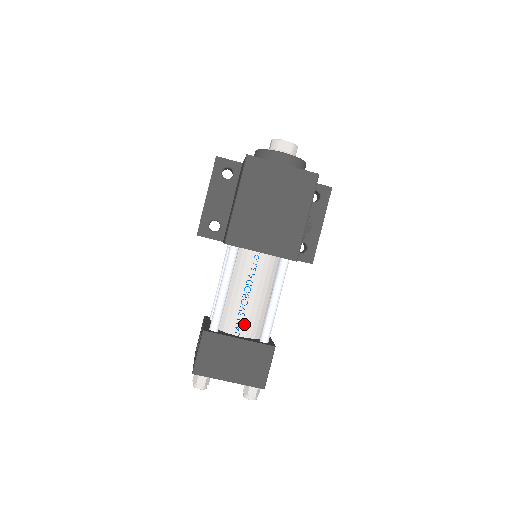
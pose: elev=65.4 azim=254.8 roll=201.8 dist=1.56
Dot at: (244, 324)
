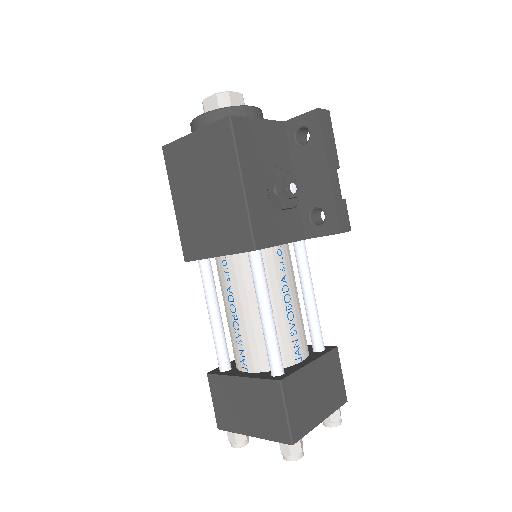
Dot at: (247, 355)
